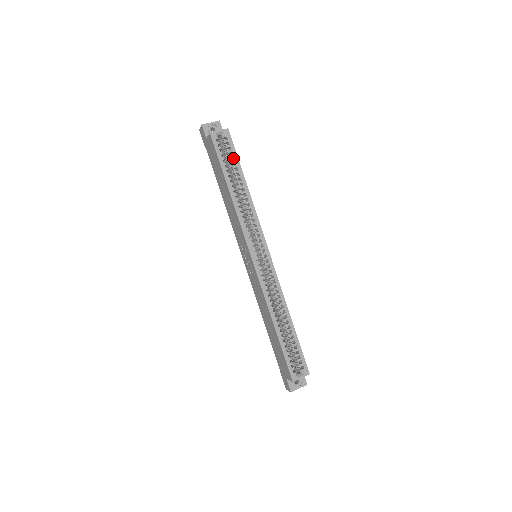
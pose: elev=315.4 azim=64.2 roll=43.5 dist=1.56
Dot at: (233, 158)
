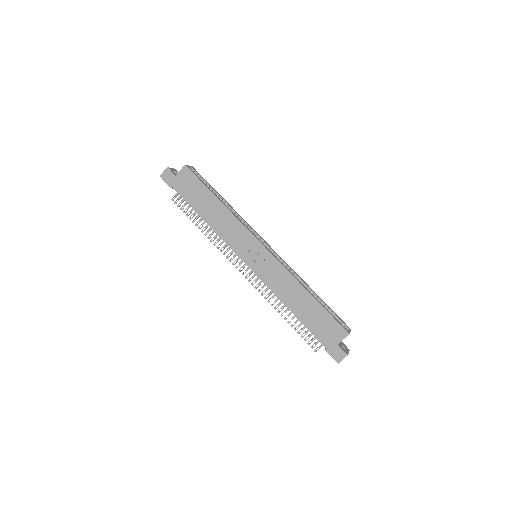
Dot at: occluded
